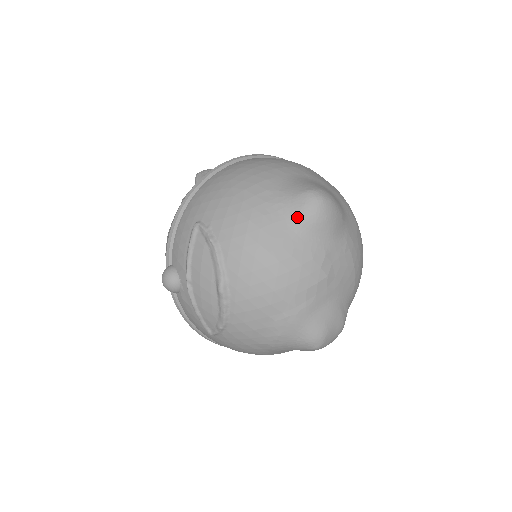
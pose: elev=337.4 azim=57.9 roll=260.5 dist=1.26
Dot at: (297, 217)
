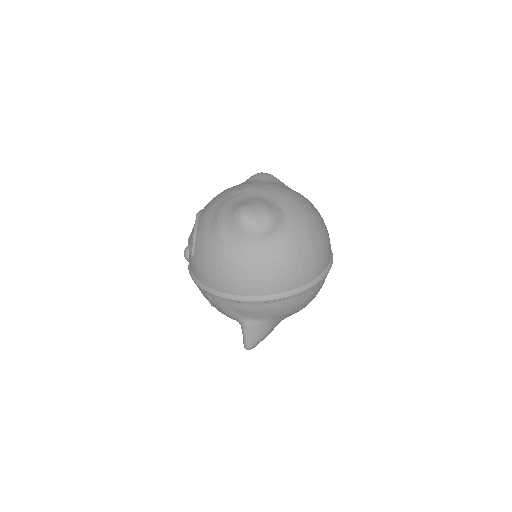
Dot at: occluded
